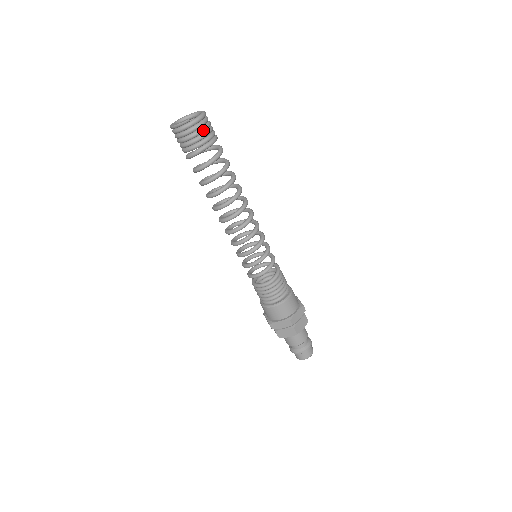
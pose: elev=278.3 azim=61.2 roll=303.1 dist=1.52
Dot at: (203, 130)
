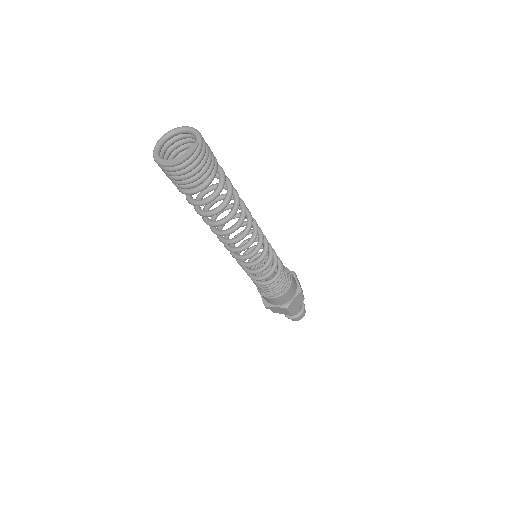
Dot at: (208, 149)
